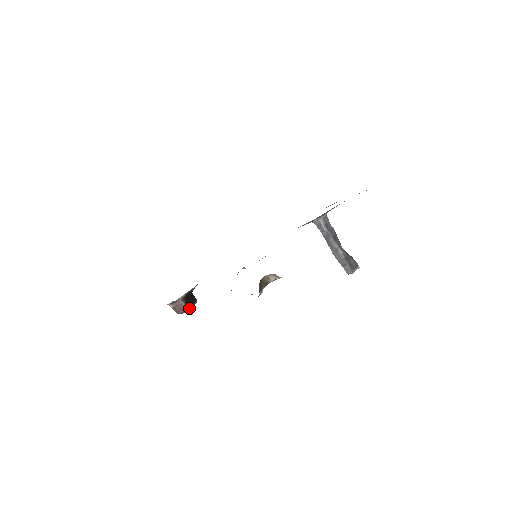
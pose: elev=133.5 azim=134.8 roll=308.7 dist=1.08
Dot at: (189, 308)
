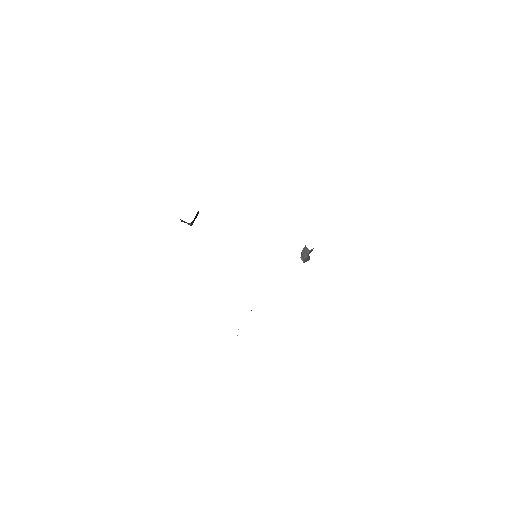
Dot at: occluded
